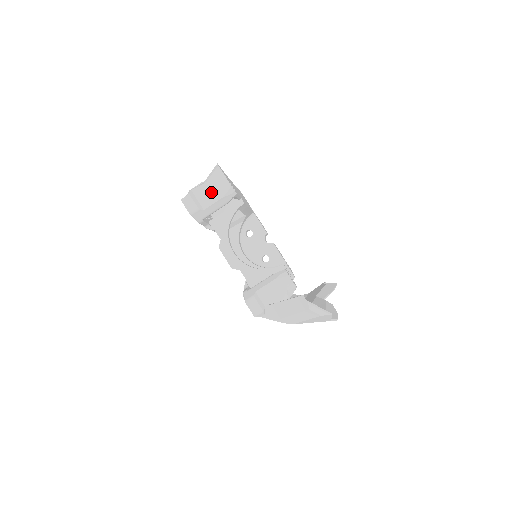
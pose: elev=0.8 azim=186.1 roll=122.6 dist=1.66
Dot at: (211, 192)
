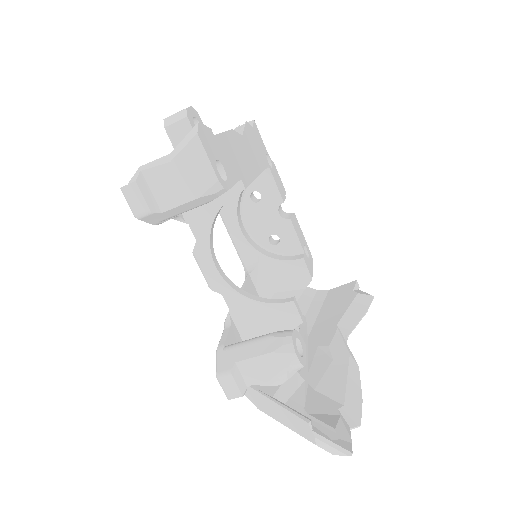
Dot at: (178, 183)
